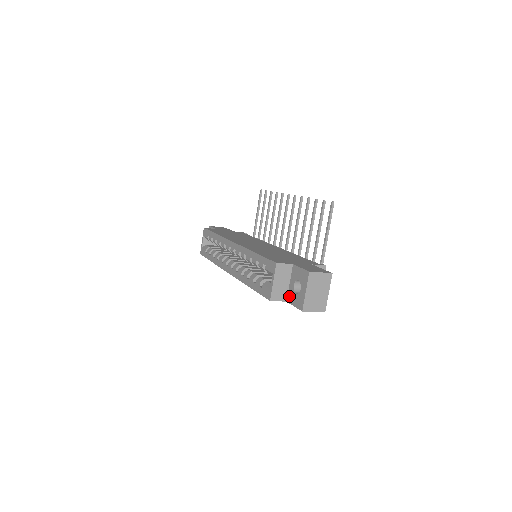
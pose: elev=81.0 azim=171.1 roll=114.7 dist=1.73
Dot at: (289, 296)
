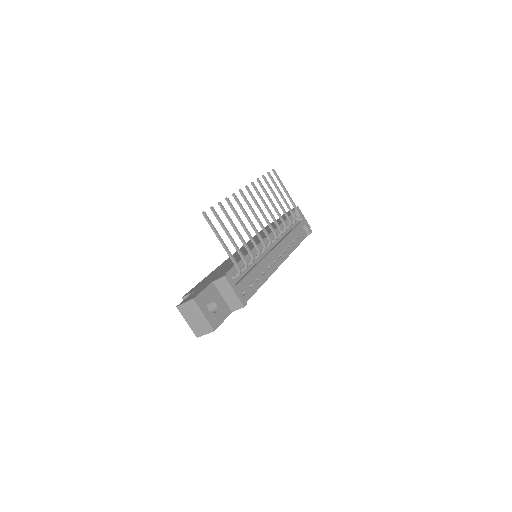
Dot at: occluded
